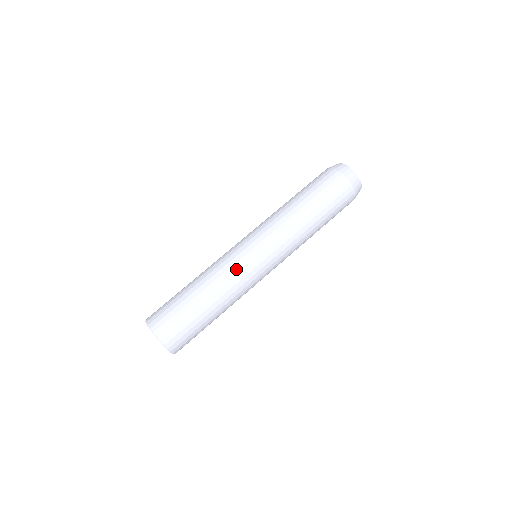
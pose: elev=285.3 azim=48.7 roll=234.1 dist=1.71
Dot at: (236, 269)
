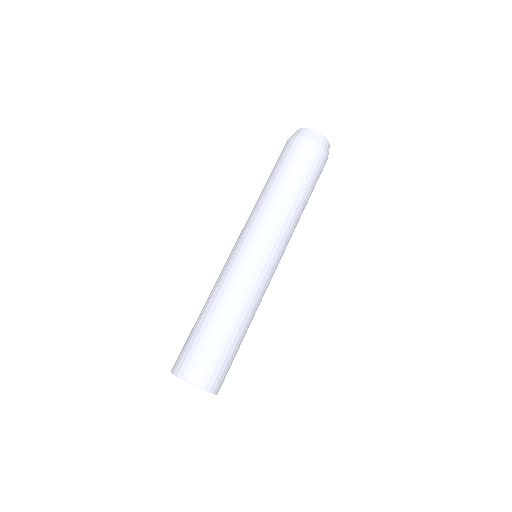
Dot at: (225, 270)
